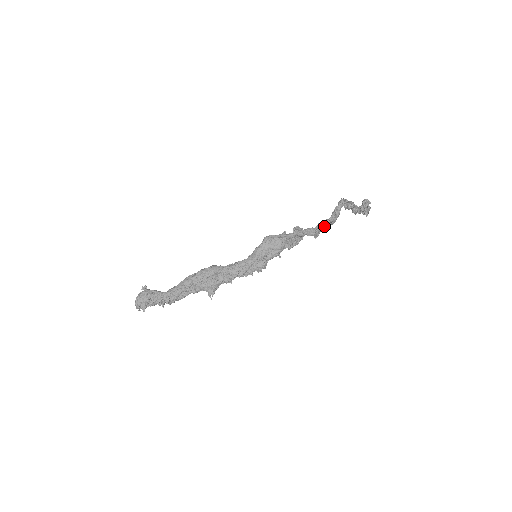
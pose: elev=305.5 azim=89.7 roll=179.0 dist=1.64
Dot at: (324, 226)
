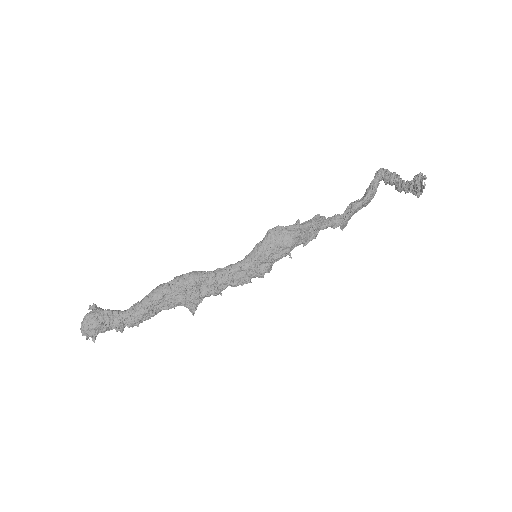
Dot at: (355, 211)
